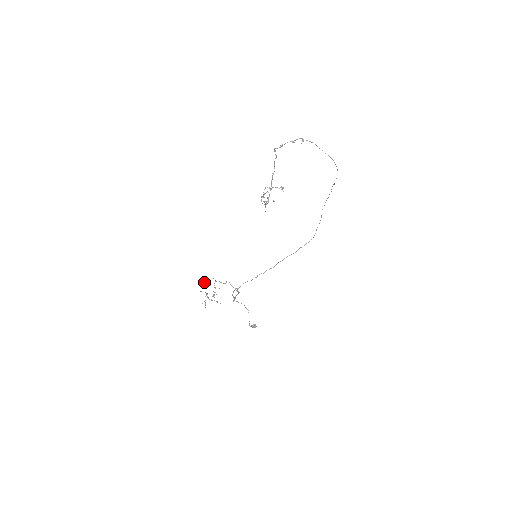
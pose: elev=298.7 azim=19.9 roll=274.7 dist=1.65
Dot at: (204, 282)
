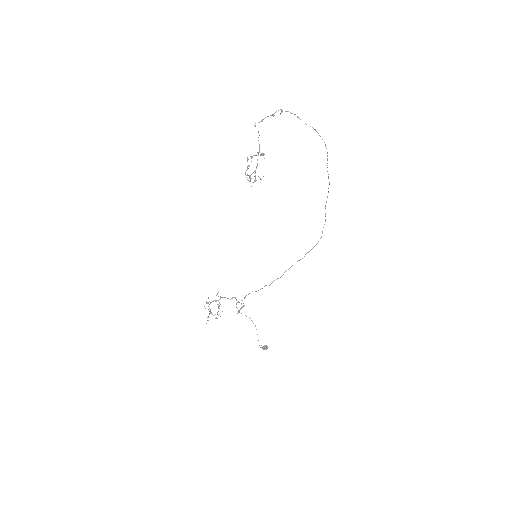
Dot at: occluded
